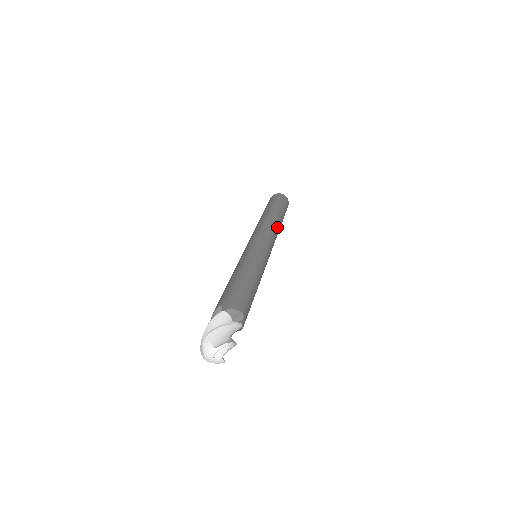
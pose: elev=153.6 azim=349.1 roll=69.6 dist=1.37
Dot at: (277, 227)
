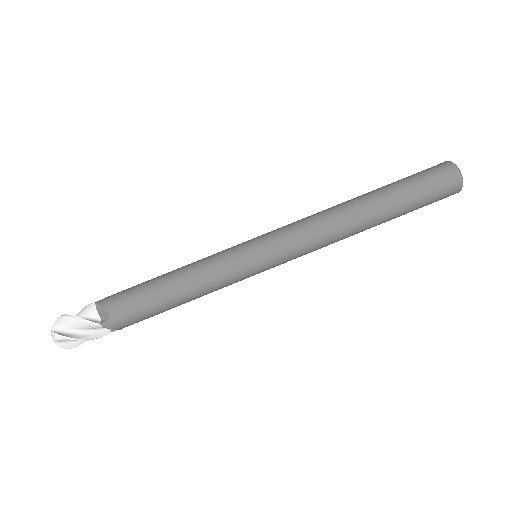
Dot at: (341, 223)
